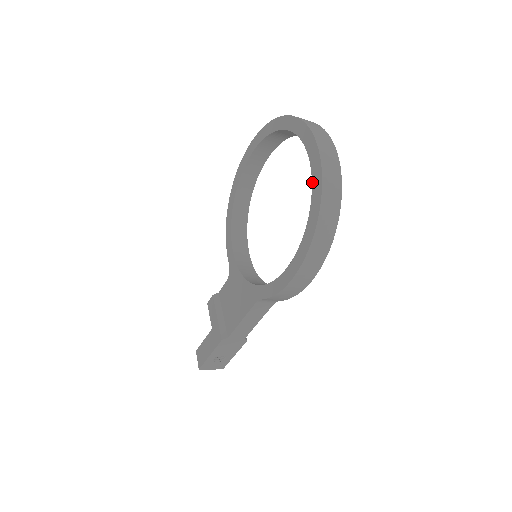
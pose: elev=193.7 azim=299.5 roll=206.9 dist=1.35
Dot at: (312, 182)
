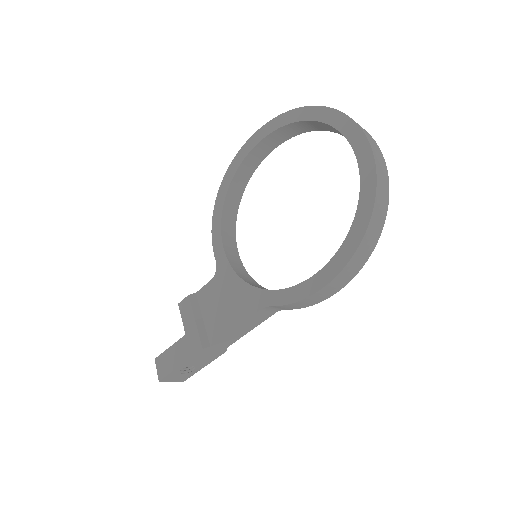
Dot at: (361, 183)
